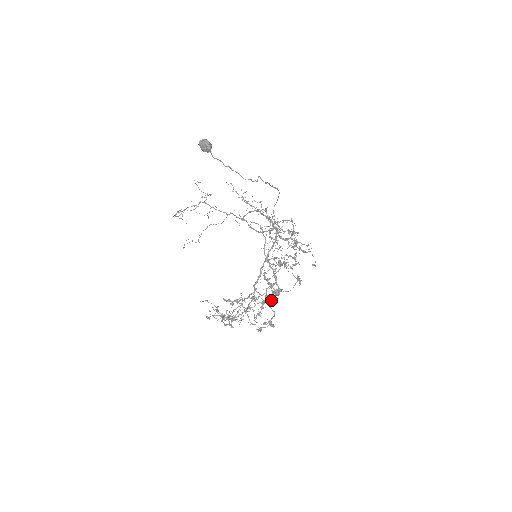
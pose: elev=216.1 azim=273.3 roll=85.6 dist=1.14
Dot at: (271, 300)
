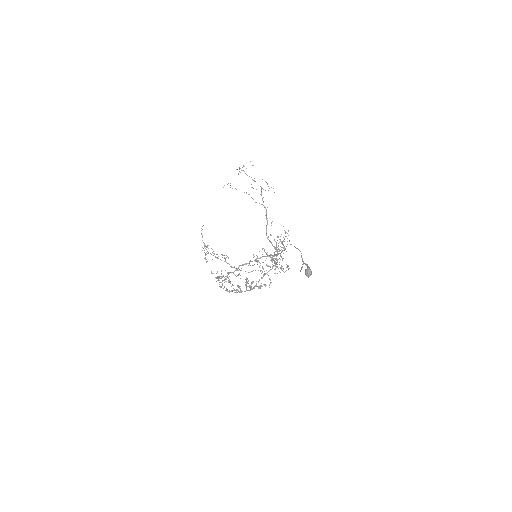
Dot at: occluded
